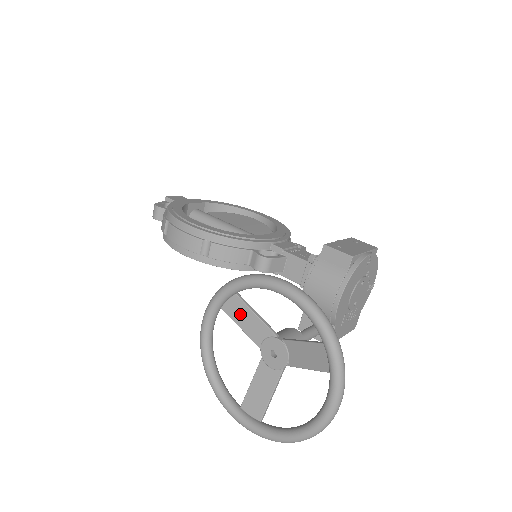
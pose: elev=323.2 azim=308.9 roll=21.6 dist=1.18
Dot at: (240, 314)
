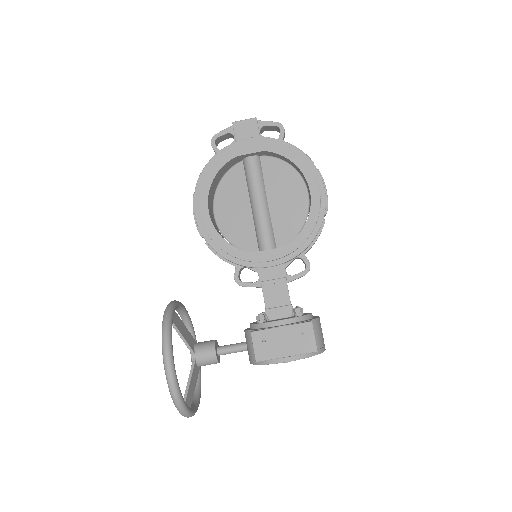
Dot at: occluded
